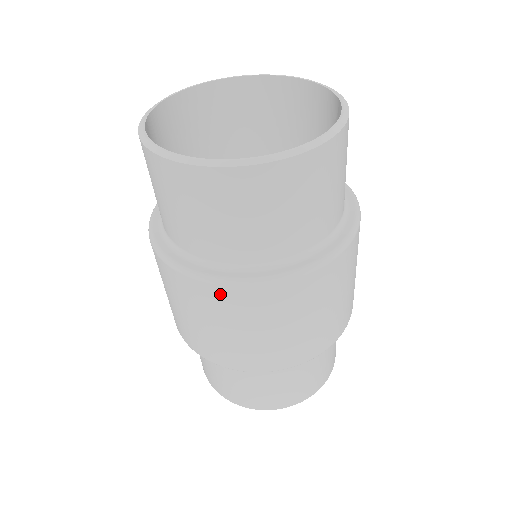
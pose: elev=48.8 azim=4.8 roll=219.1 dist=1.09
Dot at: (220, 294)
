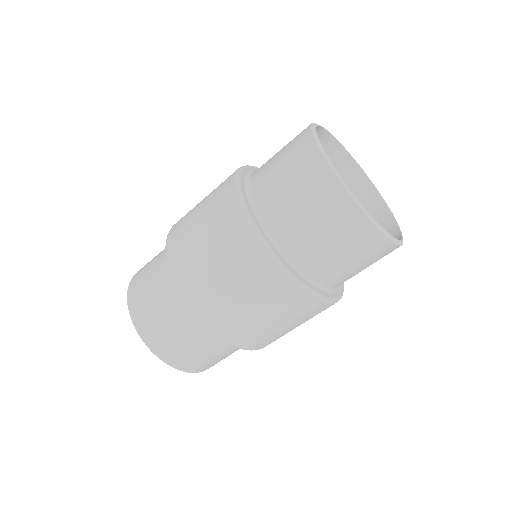
Dot at: (300, 299)
